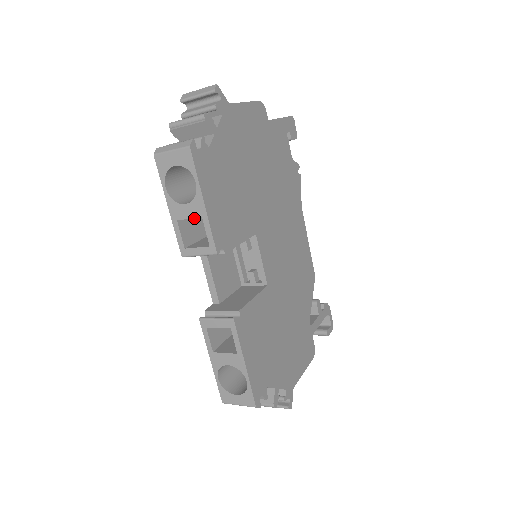
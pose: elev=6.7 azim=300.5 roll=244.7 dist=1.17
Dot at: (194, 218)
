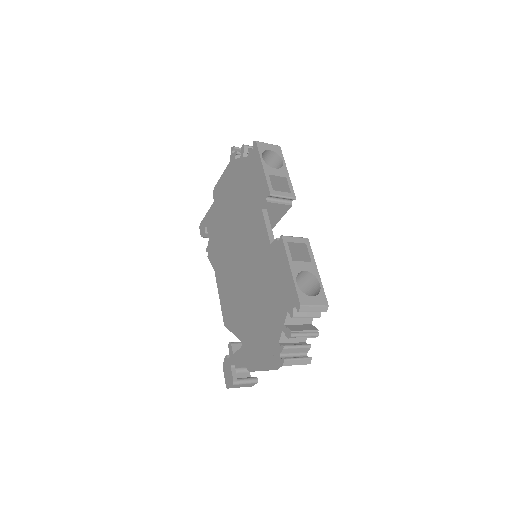
Dot at: occluded
